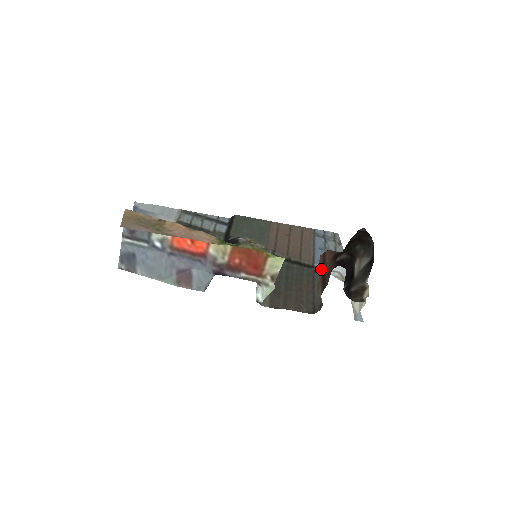
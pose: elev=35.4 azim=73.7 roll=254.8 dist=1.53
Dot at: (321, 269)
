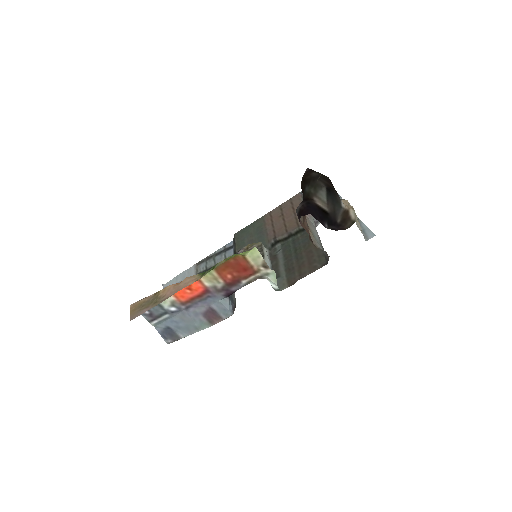
Dot at: occluded
